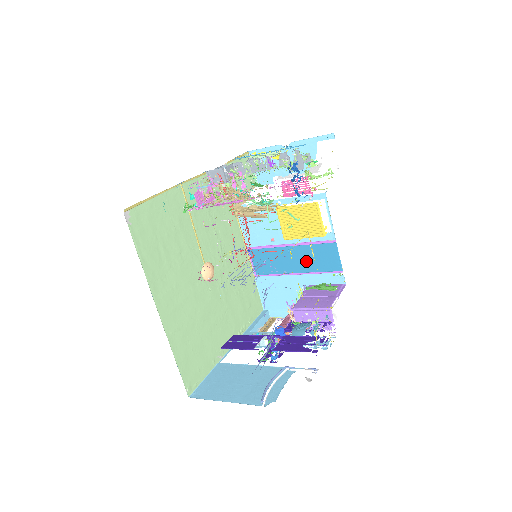
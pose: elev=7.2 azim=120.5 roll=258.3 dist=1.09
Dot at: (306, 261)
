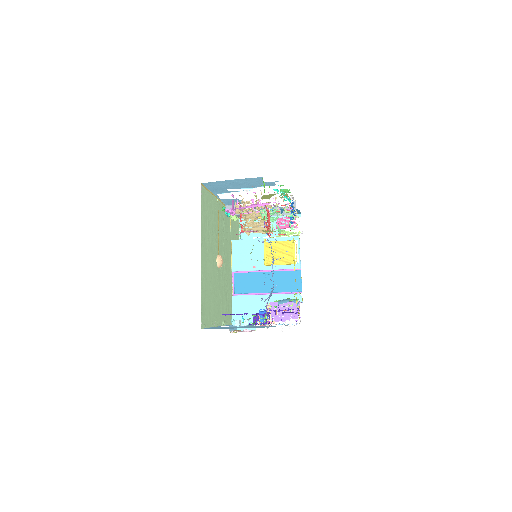
Dot at: (277, 283)
